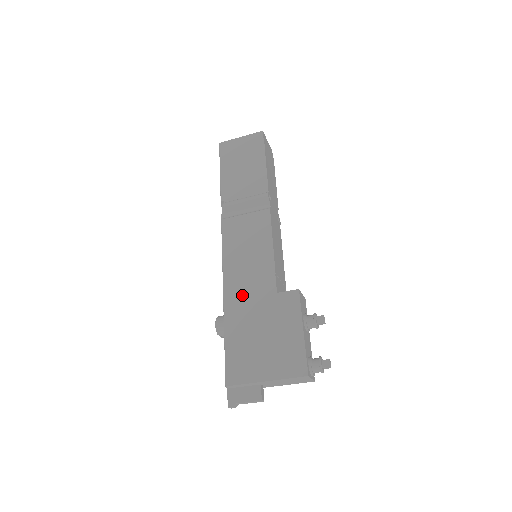
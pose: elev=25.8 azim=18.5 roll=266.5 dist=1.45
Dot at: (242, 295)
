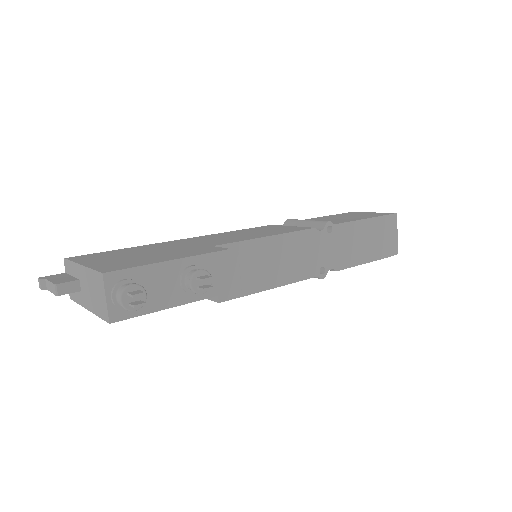
Dot at: (192, 241)
